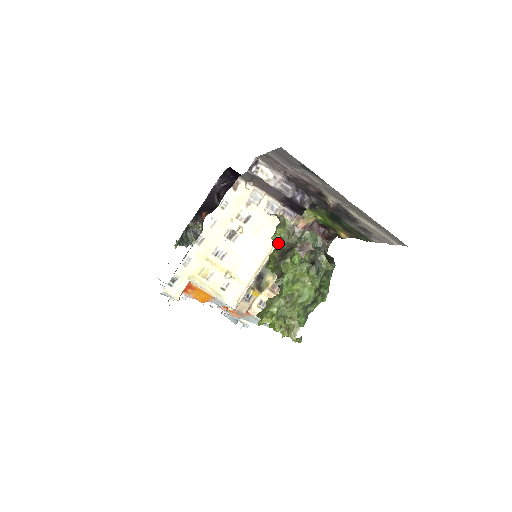
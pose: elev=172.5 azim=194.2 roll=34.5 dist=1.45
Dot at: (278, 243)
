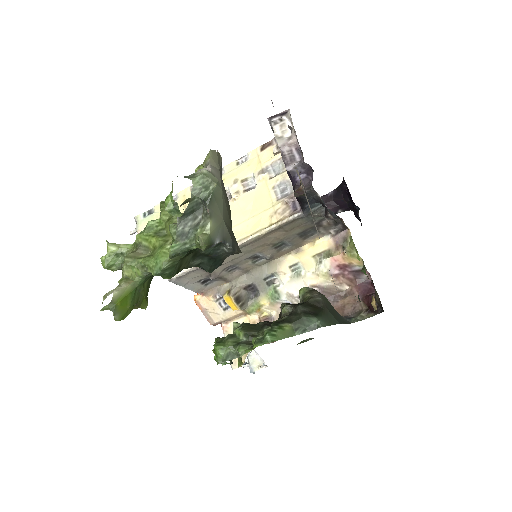
Dot at: occluded
